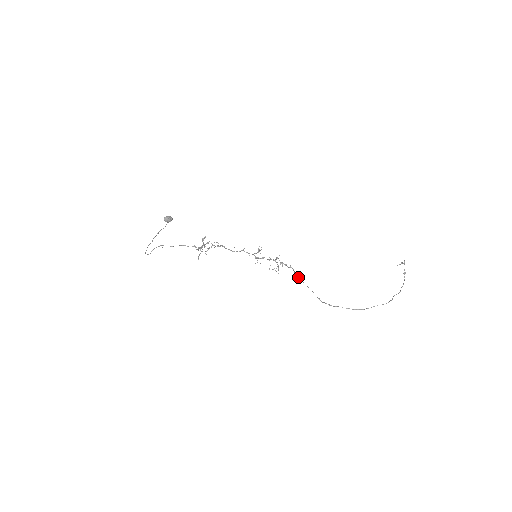
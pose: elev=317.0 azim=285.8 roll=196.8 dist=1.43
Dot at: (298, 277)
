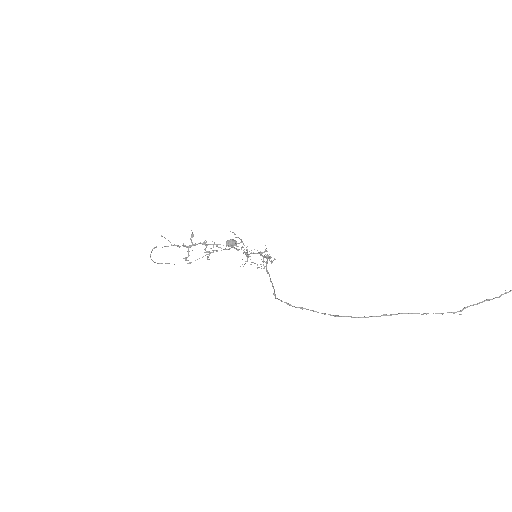
Dot at: (266, 267)
